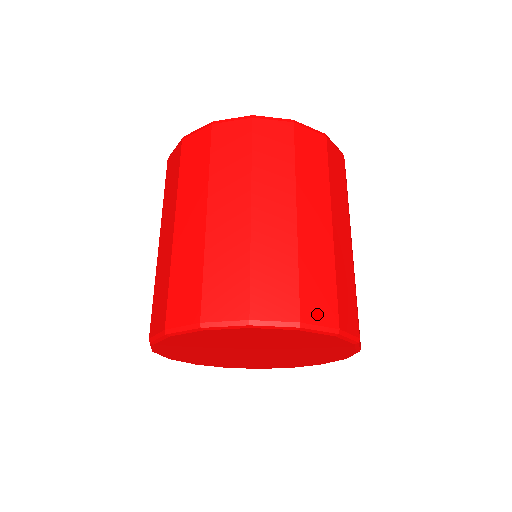
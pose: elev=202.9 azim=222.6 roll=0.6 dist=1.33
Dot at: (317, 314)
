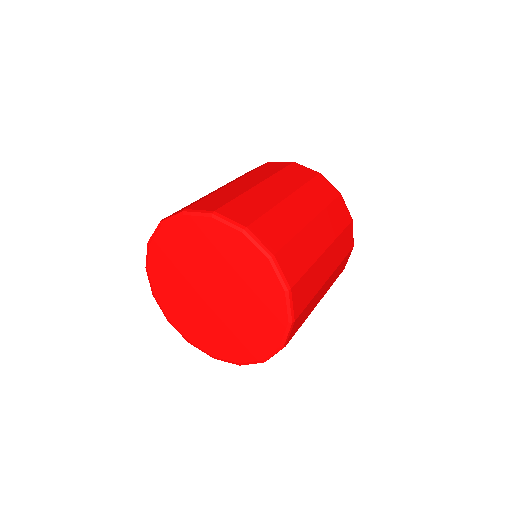
Dot at: (202, 207)
